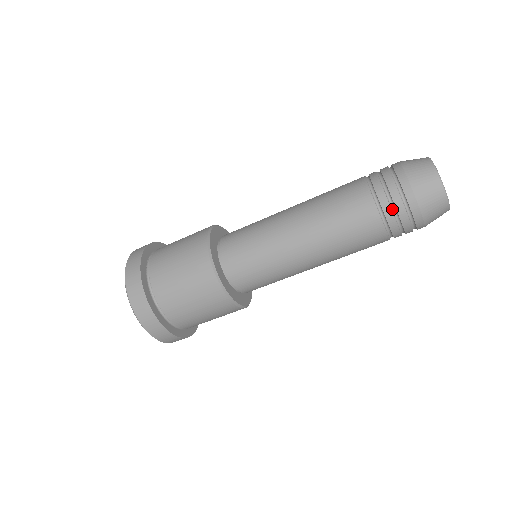
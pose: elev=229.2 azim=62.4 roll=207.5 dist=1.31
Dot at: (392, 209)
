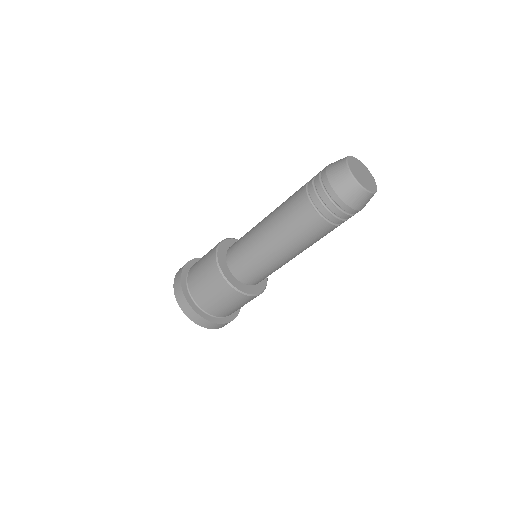
Dot at: (319, 199)
